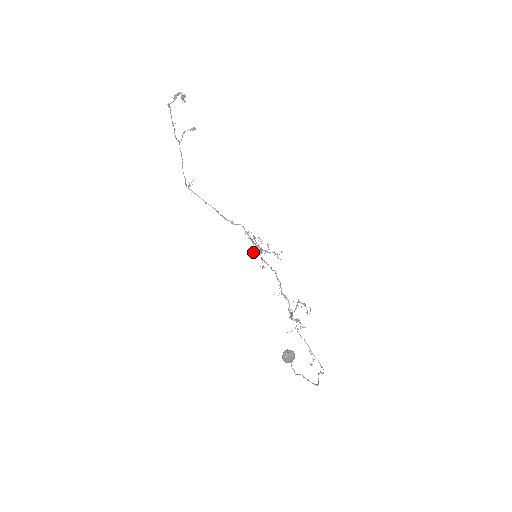
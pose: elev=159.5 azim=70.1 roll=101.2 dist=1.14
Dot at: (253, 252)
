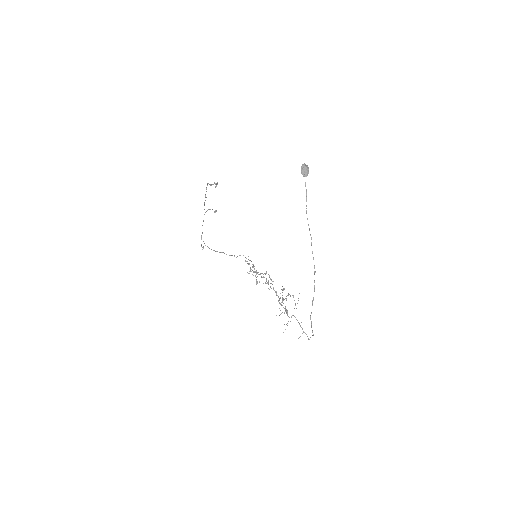
Dot at: occluded
